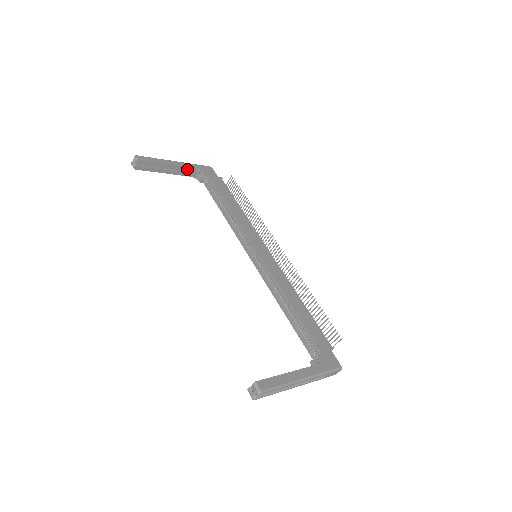
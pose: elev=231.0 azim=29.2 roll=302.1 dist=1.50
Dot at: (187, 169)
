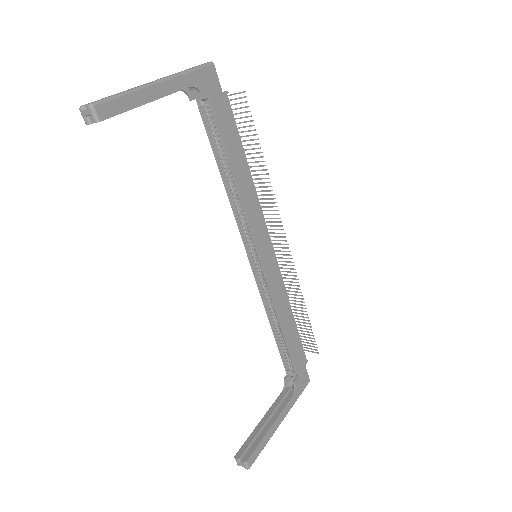
Dot at: (177, 90)
